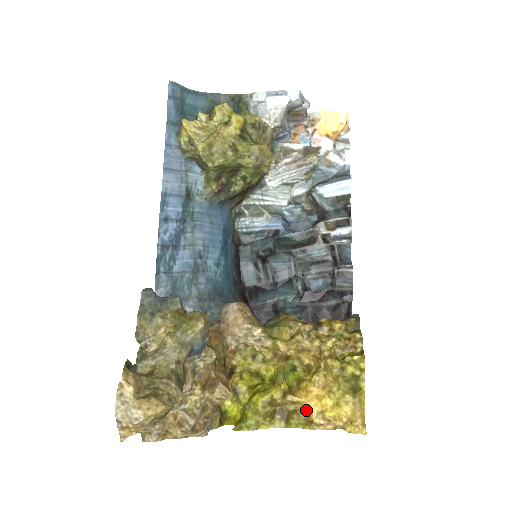
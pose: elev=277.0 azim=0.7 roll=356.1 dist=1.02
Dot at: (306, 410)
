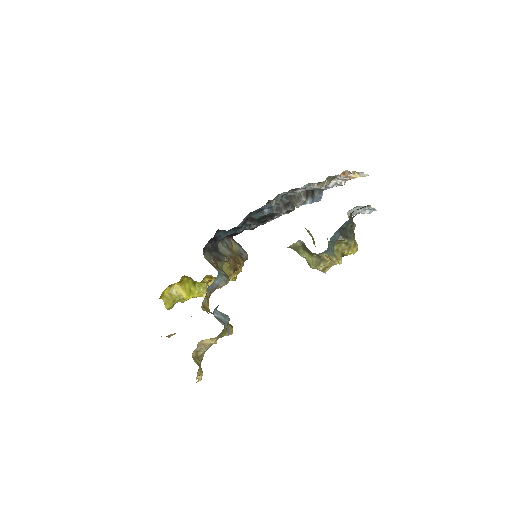
Dot at: occluded
